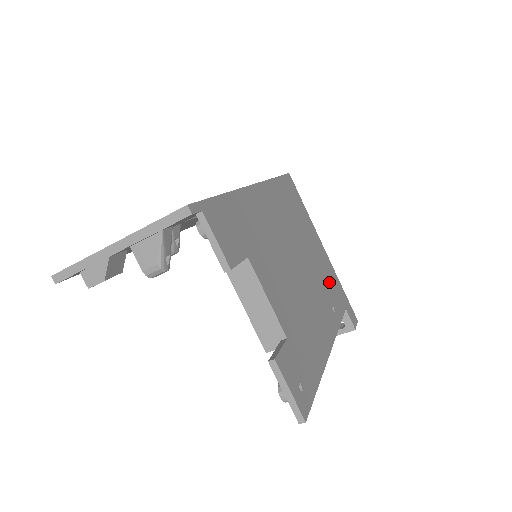
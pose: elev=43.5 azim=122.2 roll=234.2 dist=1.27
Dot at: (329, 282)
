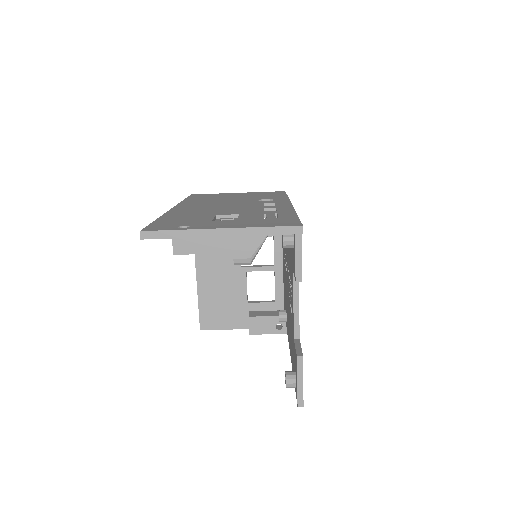
Dot at: occluded
